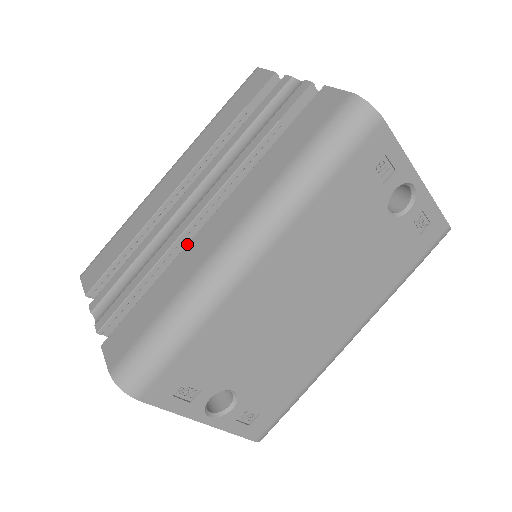
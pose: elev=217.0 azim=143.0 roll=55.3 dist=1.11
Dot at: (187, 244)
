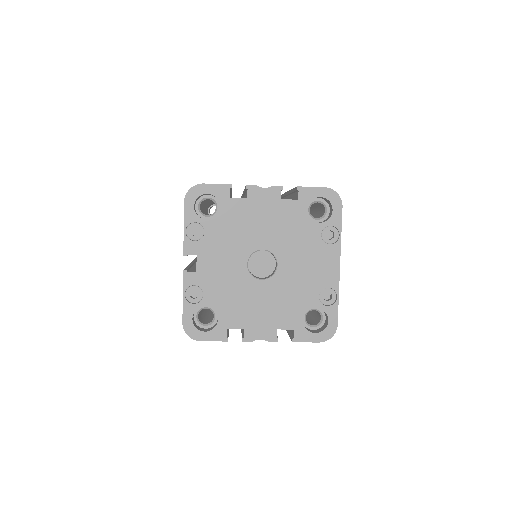
Dot at: (286, 192)
